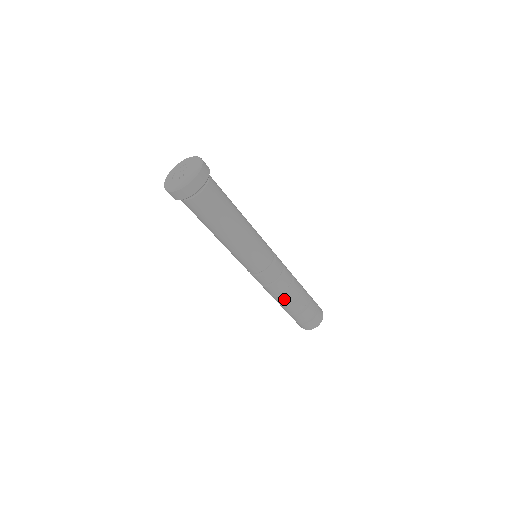
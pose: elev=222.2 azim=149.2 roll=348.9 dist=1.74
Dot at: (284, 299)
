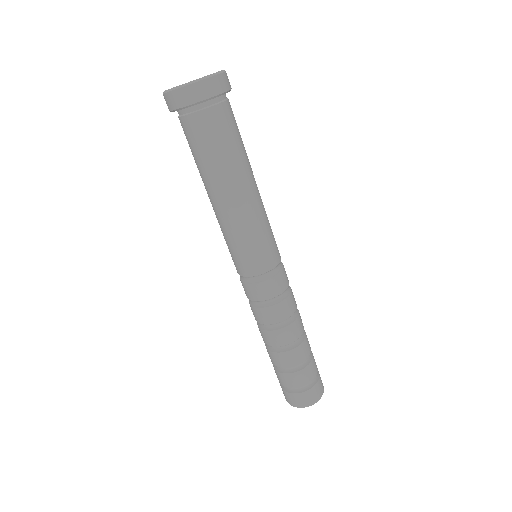
Dot at: (269, 337)
